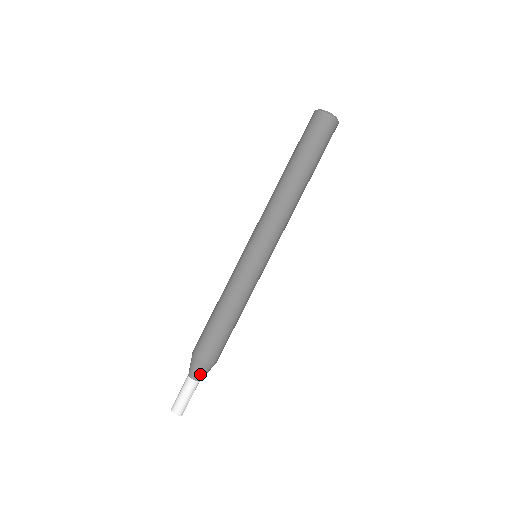
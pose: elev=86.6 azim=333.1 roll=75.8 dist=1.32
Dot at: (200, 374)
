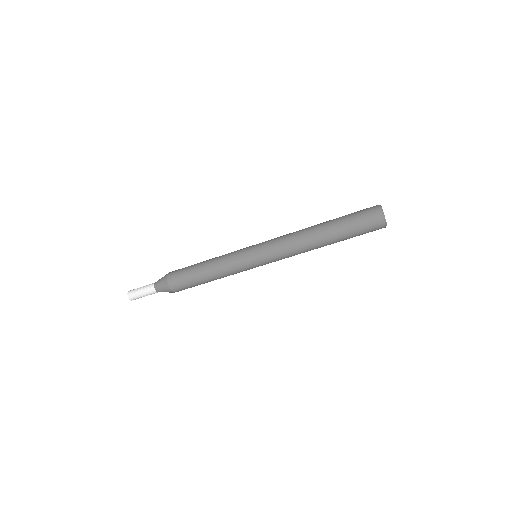
Dot at: occluded
